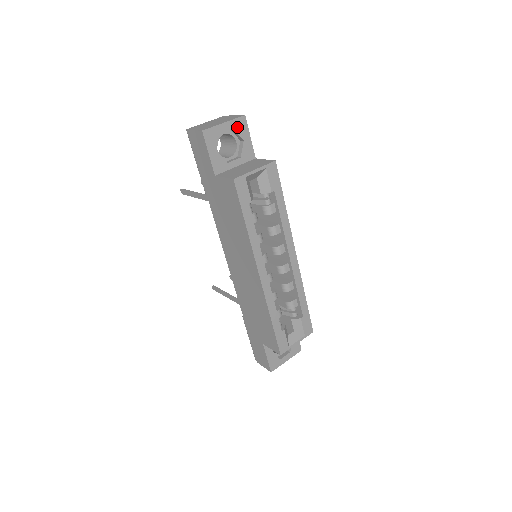
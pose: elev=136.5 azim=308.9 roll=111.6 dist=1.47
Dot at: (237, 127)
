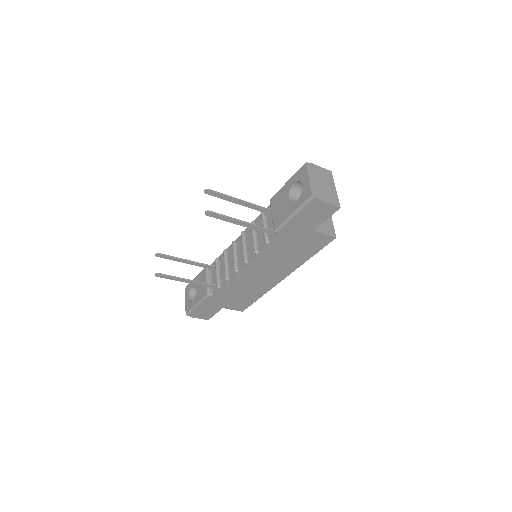
Dot at: occluded
